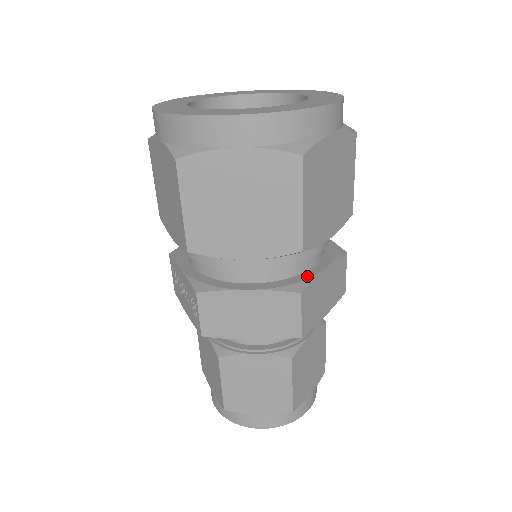
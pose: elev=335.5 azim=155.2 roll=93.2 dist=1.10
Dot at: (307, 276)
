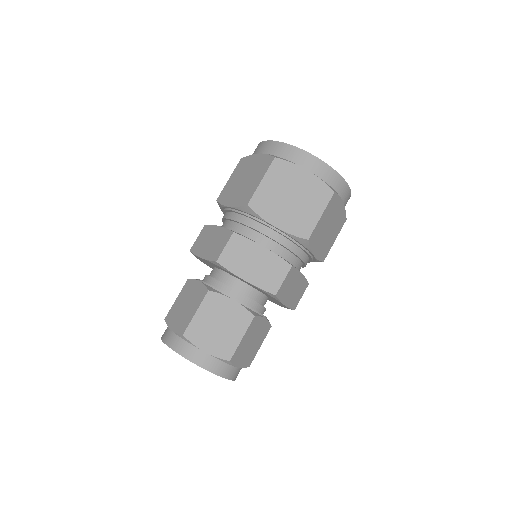
Dot at: (249, 239)
